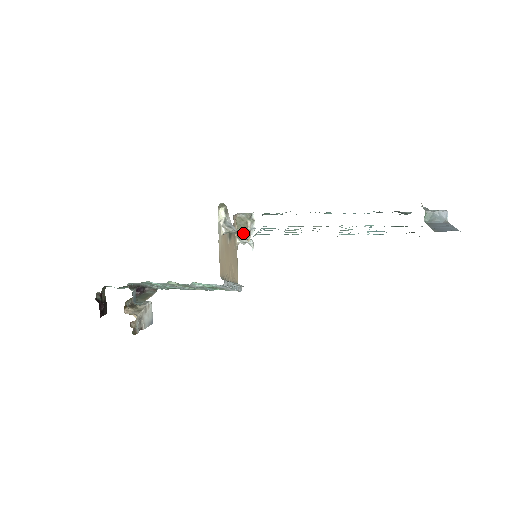
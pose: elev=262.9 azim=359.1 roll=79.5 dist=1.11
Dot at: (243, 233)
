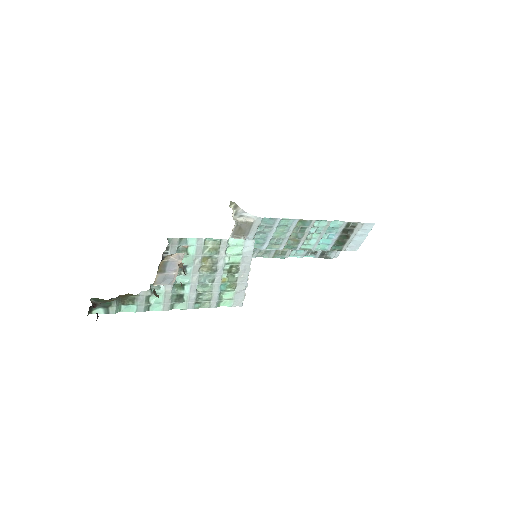
Dot at: occluded
